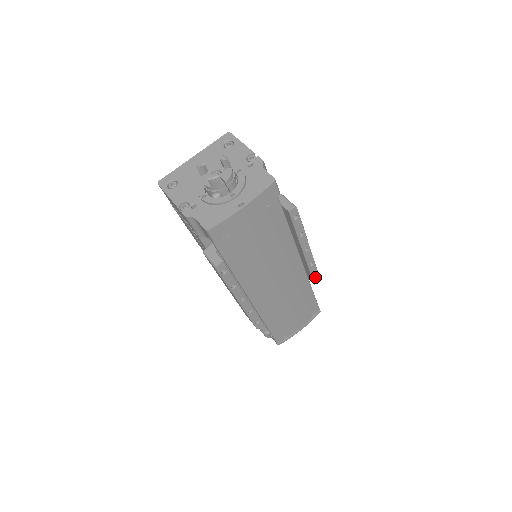
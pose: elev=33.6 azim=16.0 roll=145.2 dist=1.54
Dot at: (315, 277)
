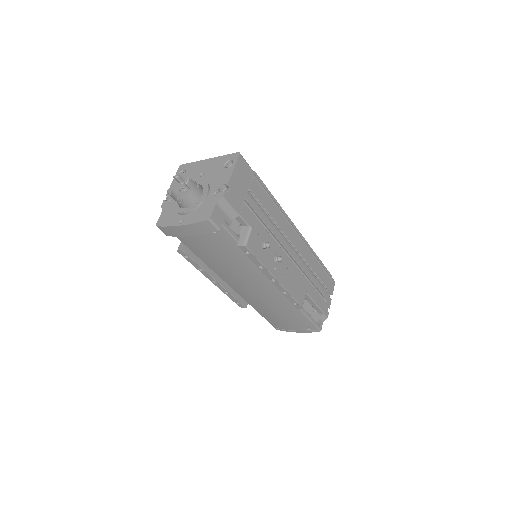
Dot at: (296, 304)
